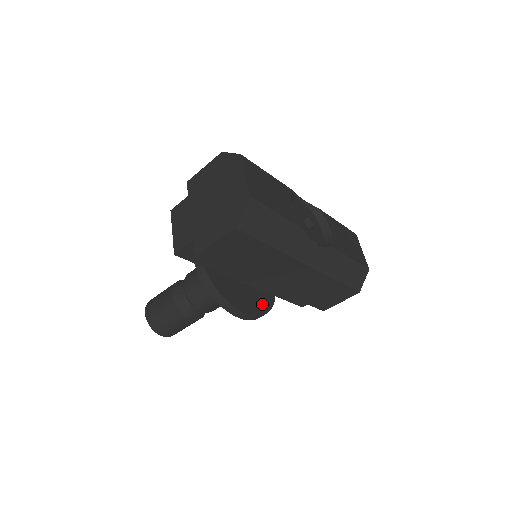
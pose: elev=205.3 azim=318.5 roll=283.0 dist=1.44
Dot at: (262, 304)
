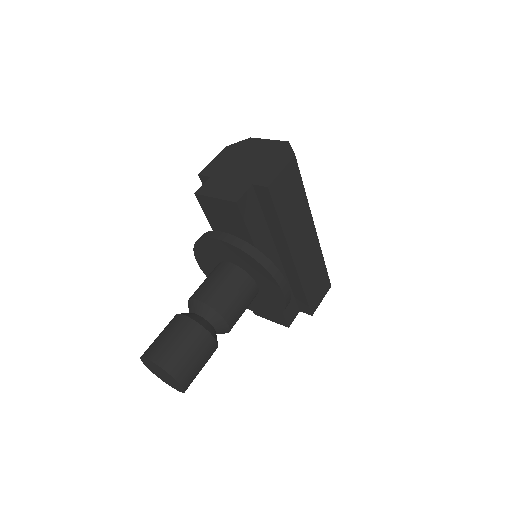
Dot at: occluded
